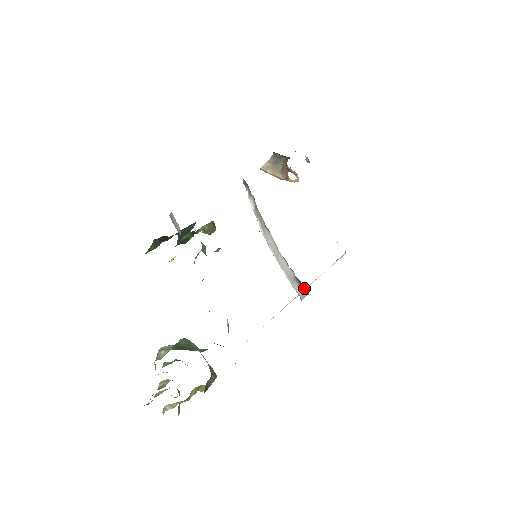
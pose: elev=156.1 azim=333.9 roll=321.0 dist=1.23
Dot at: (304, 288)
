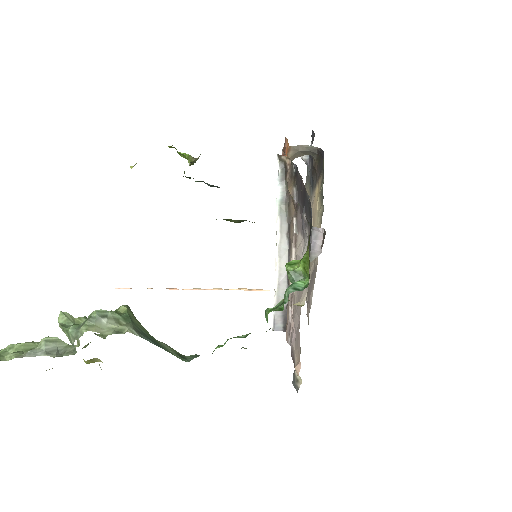
Dot at: (286, 324)
